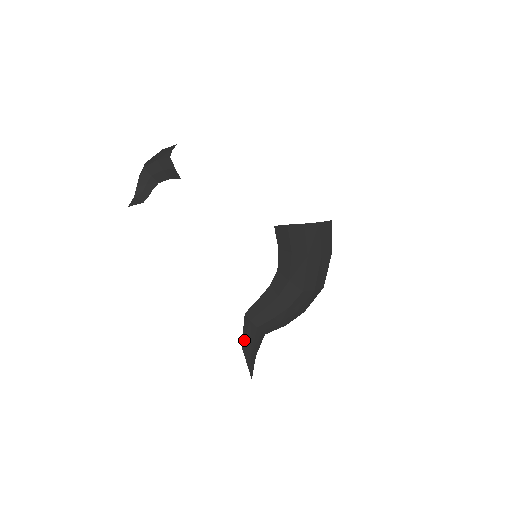
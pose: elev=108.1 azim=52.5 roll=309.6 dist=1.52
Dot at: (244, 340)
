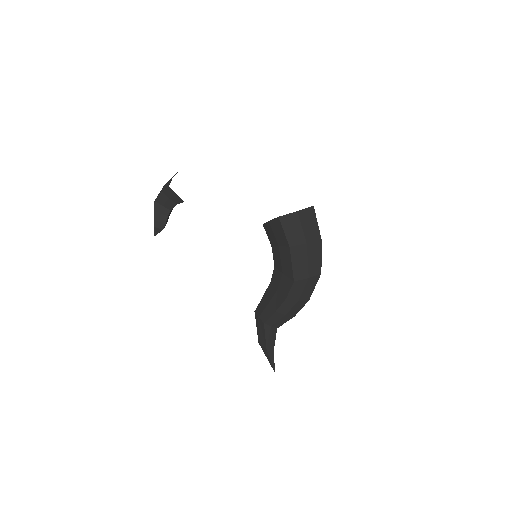
Dot at: (259, 336)
